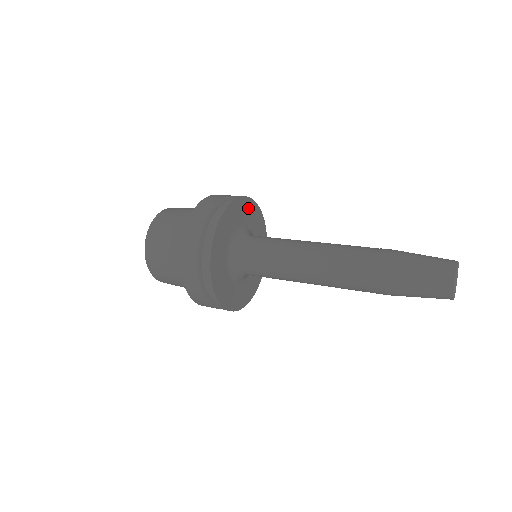
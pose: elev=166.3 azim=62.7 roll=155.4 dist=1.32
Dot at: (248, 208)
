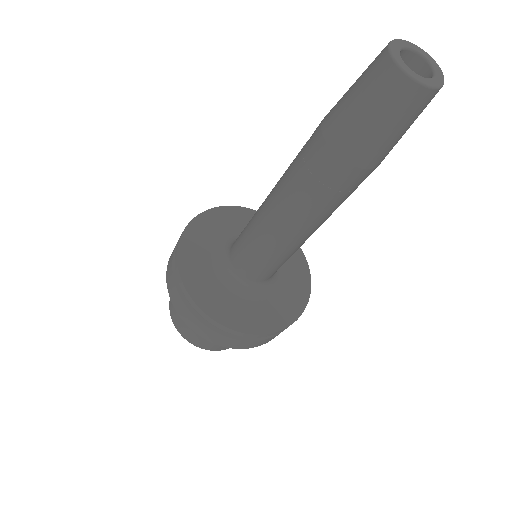
Dot at: (219, 218)
